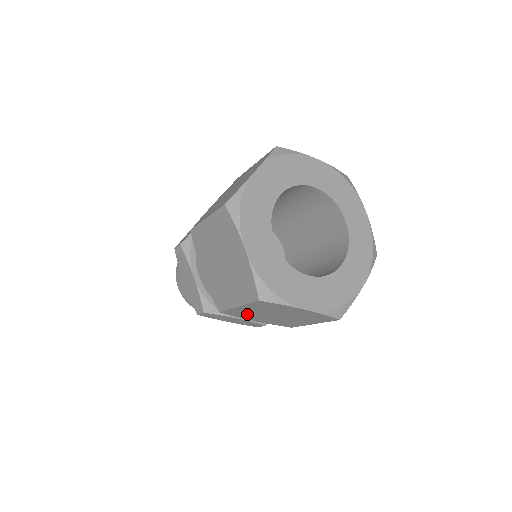
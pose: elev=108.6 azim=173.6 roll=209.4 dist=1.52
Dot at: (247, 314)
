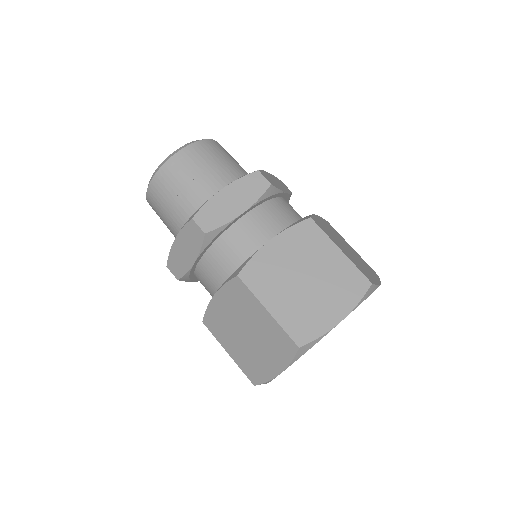
Dot at: occluded
